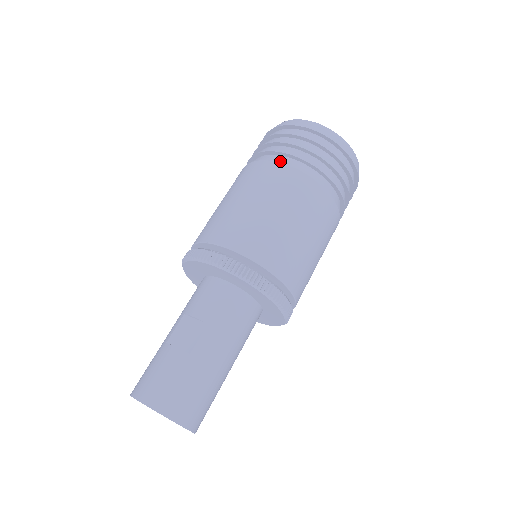
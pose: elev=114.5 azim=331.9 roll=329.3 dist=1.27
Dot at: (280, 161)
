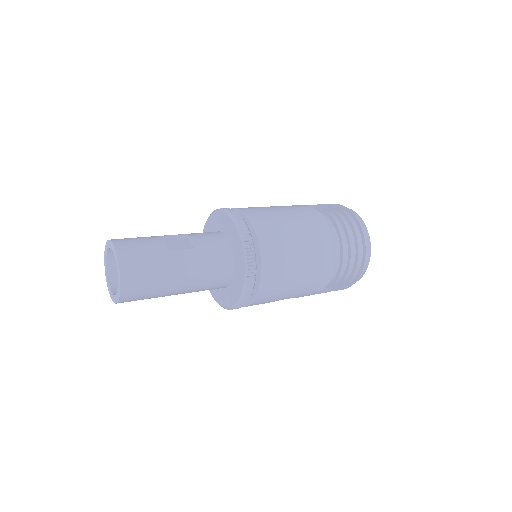
Dot at: (324, 216)
